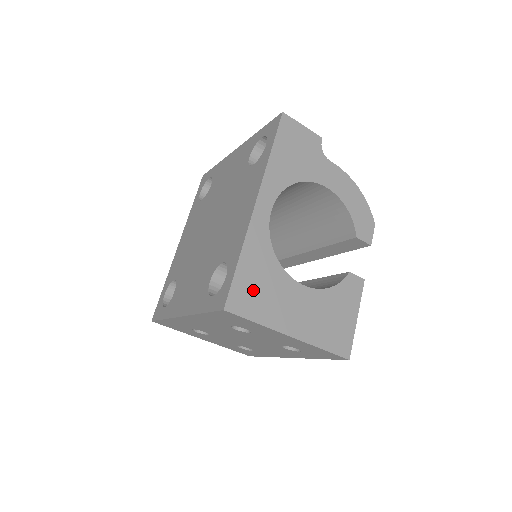
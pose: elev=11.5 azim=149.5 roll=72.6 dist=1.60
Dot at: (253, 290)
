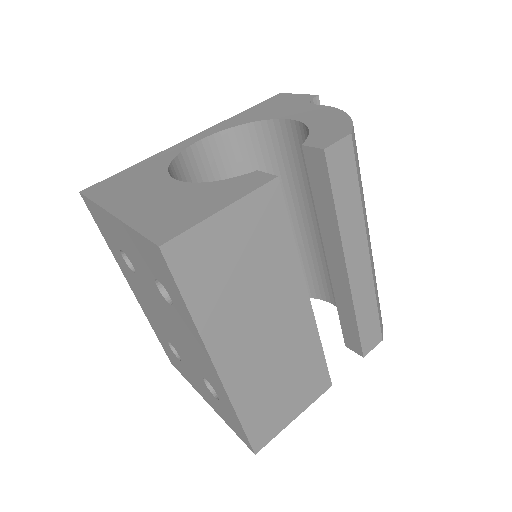
Dot at: (120, 182)
